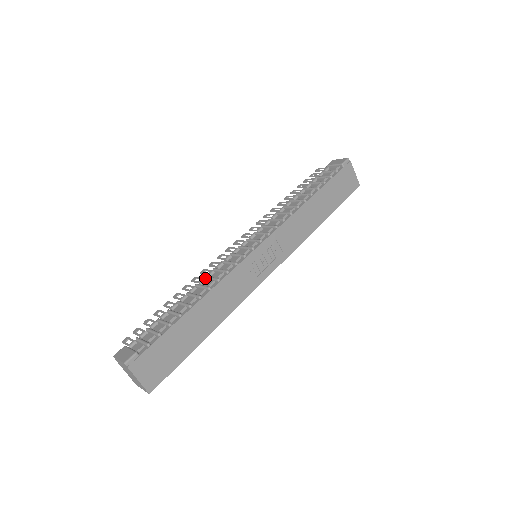
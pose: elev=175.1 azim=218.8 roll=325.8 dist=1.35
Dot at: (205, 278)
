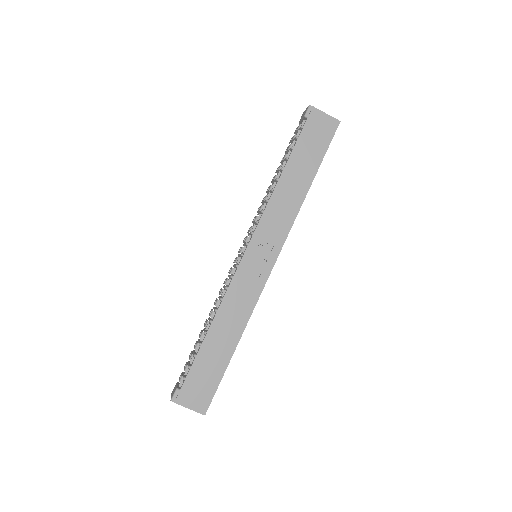
Dot at: occluded
